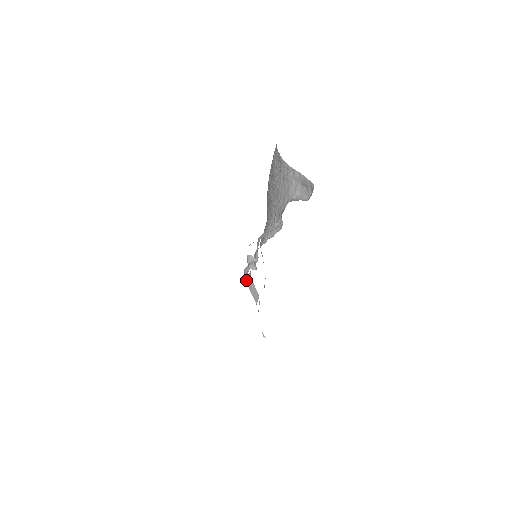
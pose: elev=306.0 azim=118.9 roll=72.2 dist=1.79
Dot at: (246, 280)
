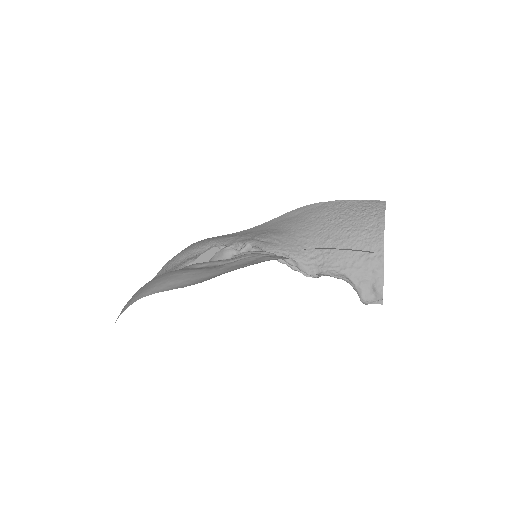
Dot at: (213, 247)
